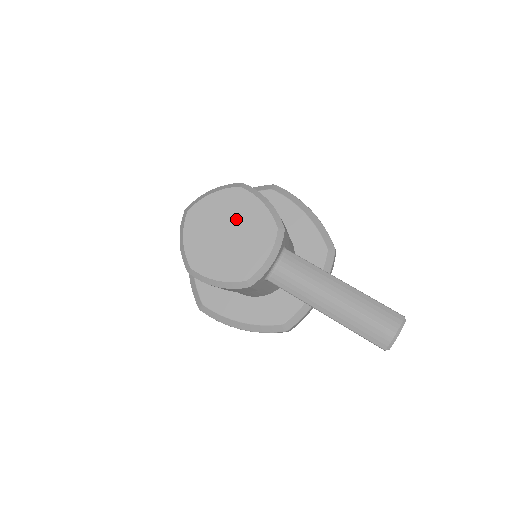
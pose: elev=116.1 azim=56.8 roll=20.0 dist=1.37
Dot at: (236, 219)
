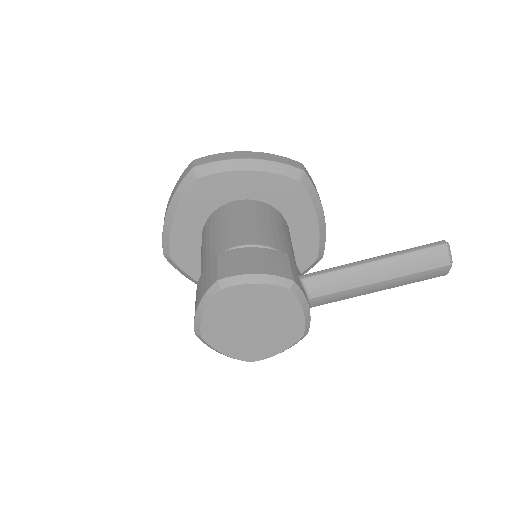
Dot at: (247, 311)
